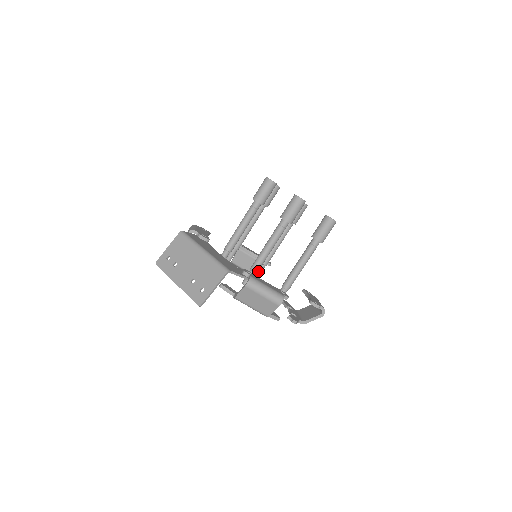
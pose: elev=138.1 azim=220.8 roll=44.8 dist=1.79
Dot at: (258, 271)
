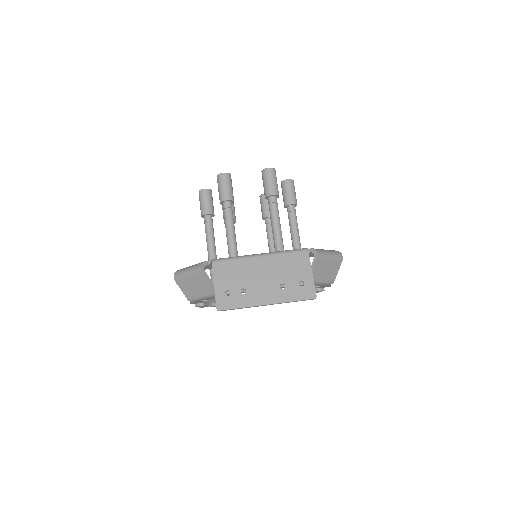
Dot at: occluded
